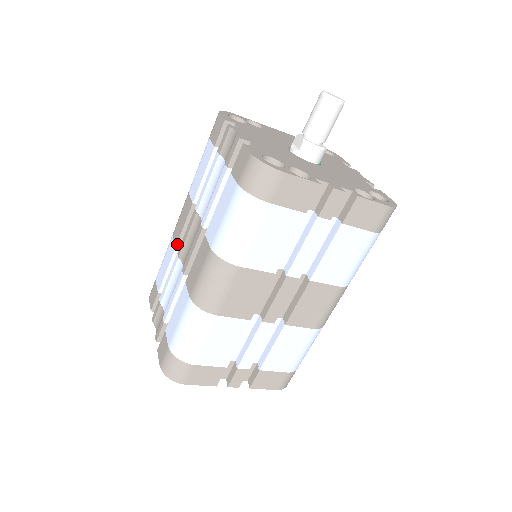
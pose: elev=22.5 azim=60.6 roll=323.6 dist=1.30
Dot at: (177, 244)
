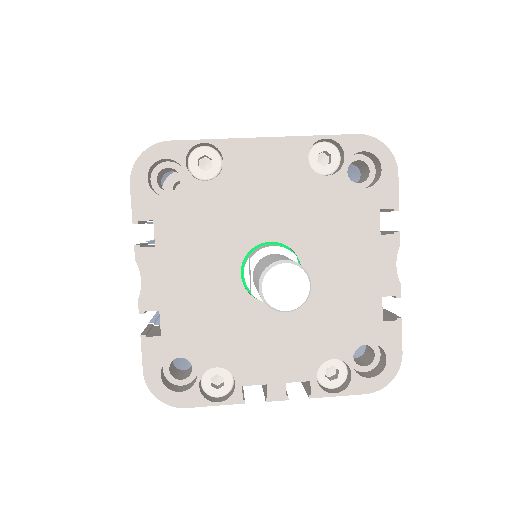
Dot at: occluded
